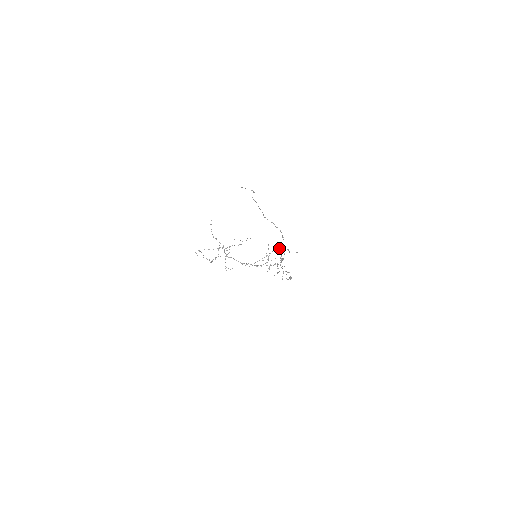
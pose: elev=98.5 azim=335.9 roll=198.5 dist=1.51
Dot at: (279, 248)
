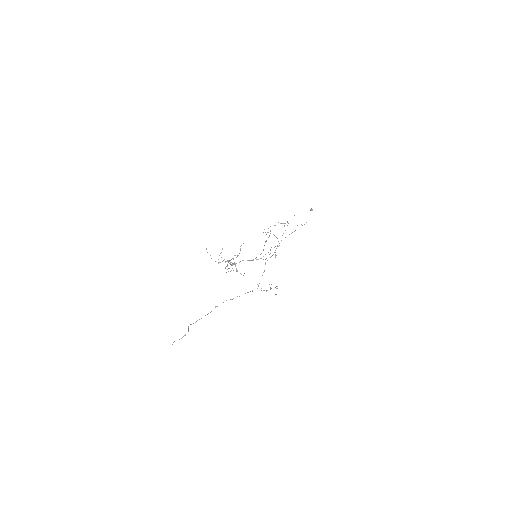
Dot at: occluded
